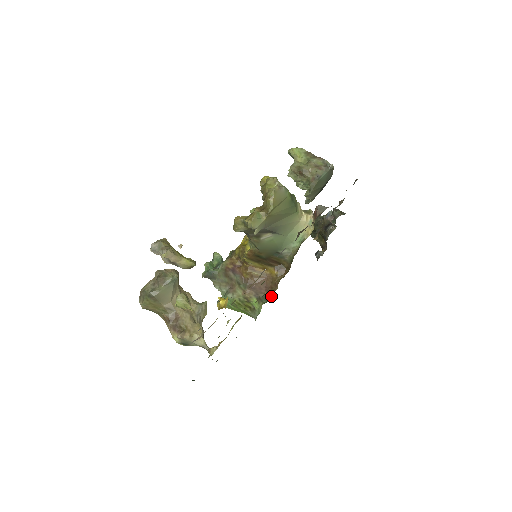
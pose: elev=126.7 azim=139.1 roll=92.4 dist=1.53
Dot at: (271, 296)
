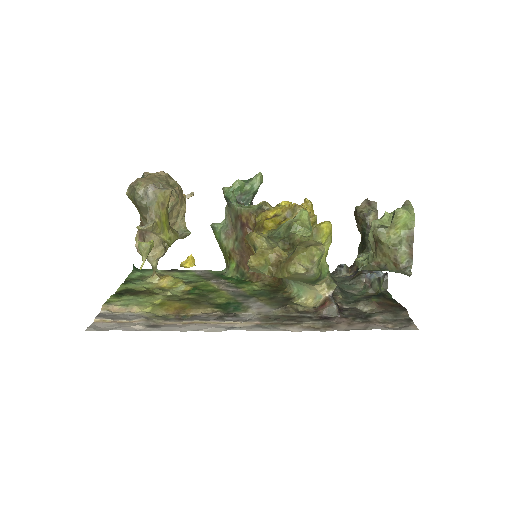
Dot at: (246, 279)
